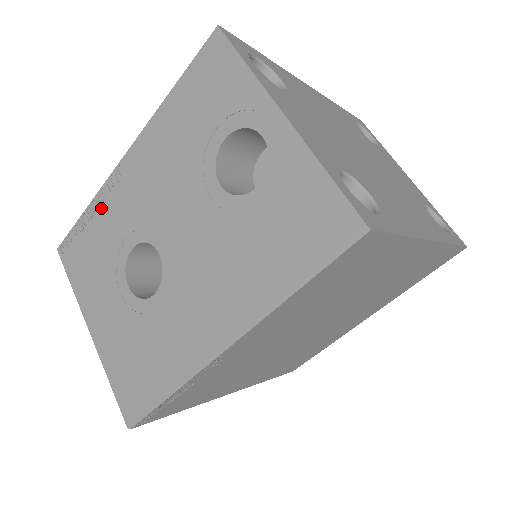
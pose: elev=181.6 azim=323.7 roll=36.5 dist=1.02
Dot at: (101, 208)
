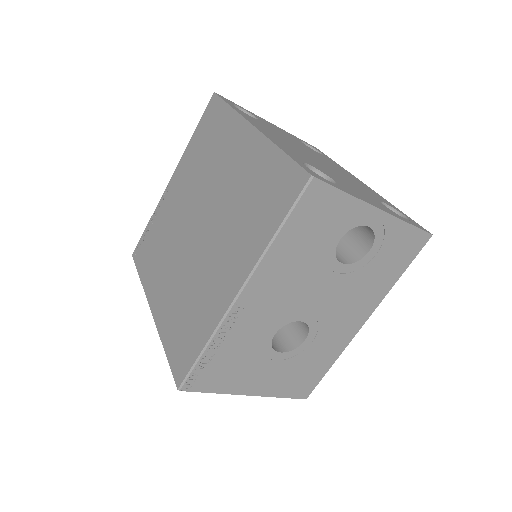
Dot at: (227, 337)
